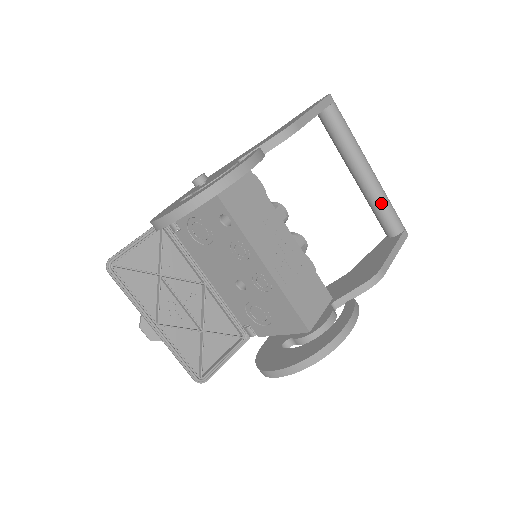
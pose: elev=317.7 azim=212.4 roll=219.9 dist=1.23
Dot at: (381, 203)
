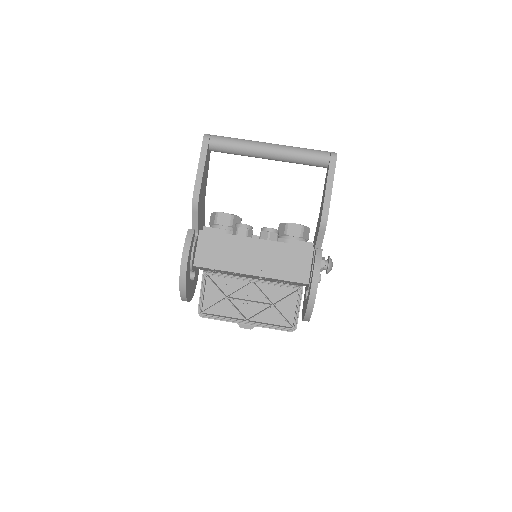
Dot at: (297, 160)
